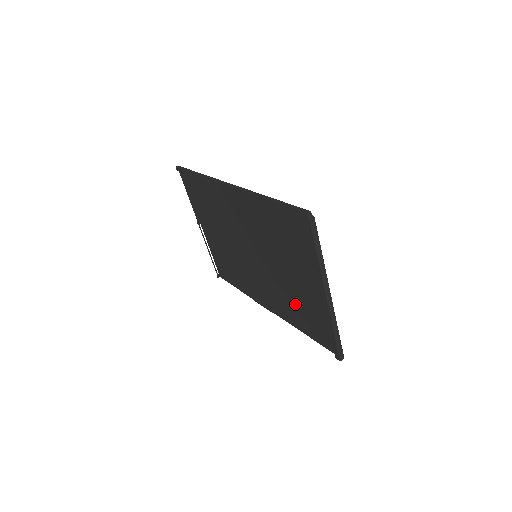
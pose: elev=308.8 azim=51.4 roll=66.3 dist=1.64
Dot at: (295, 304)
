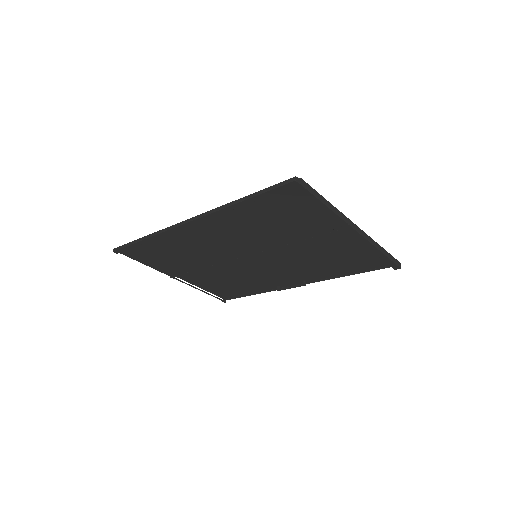
Dot at: (323, 261)
